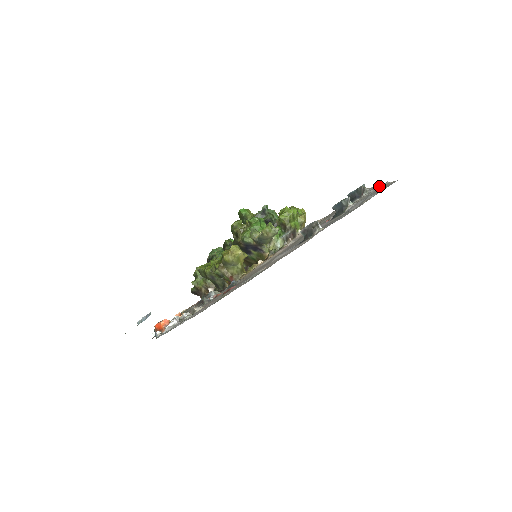
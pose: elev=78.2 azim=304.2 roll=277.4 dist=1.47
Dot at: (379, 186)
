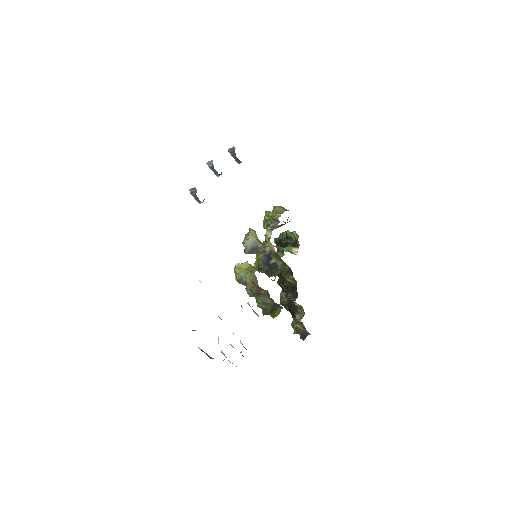
Dot at: occluded
